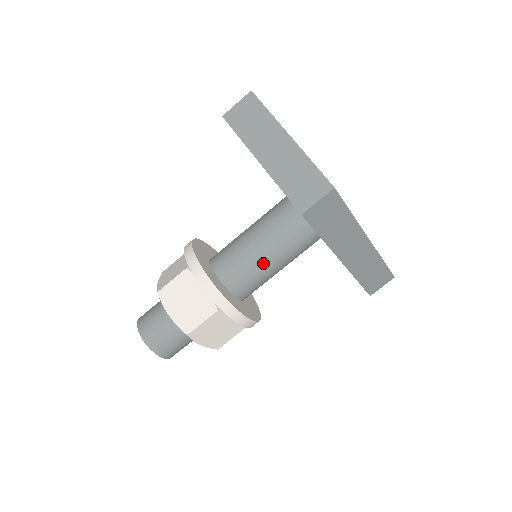
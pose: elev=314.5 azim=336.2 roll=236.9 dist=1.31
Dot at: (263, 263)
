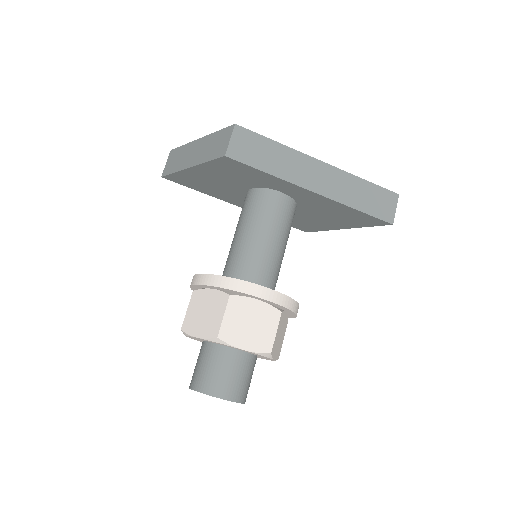
Dot at: (253, 243)
